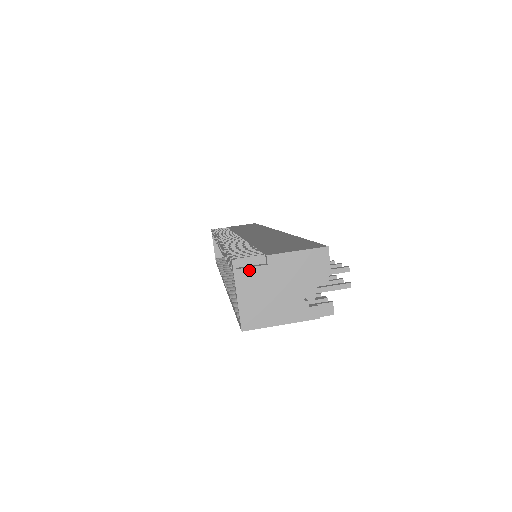
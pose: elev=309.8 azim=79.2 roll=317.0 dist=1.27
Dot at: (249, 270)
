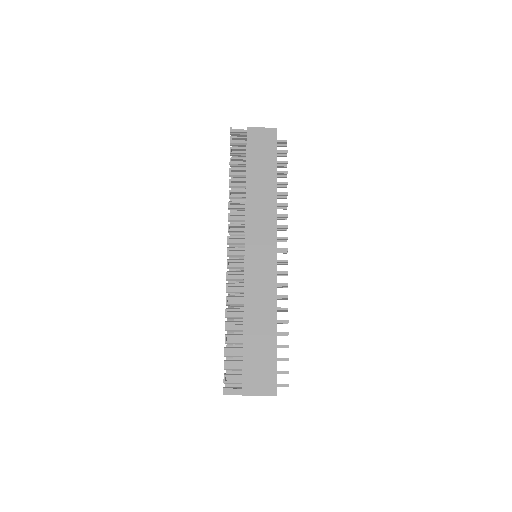
Dot at: occluded
